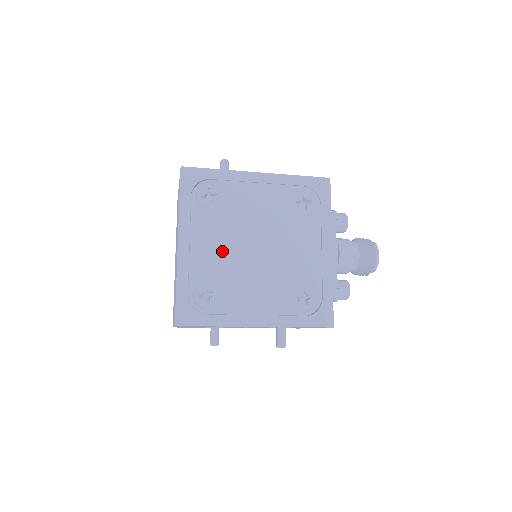
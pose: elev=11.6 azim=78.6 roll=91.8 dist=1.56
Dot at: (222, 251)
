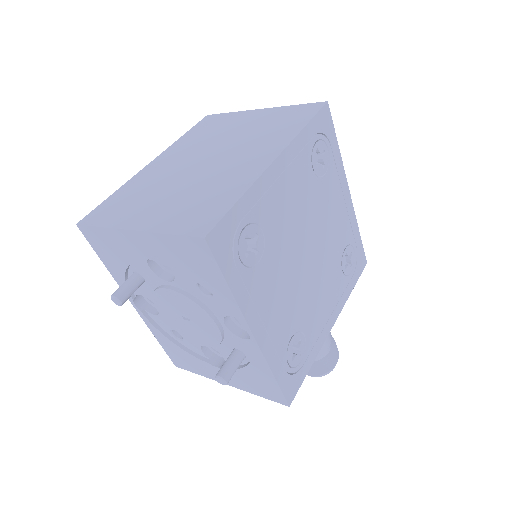
Dot at: (292, 219)
